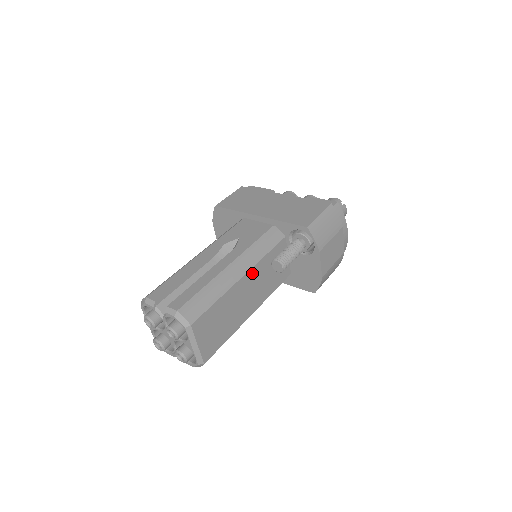
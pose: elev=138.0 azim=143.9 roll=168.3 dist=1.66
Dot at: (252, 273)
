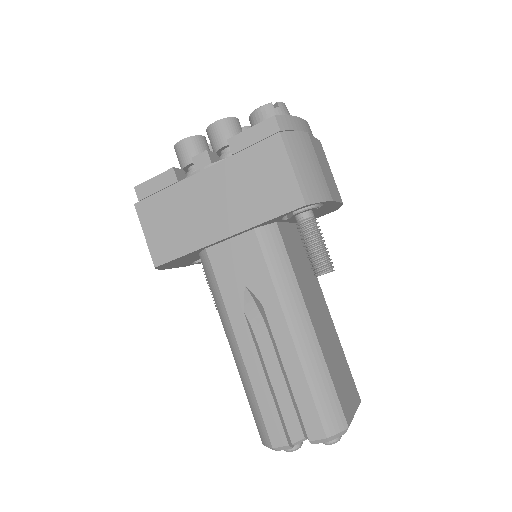
Dot at: (307, 303)
